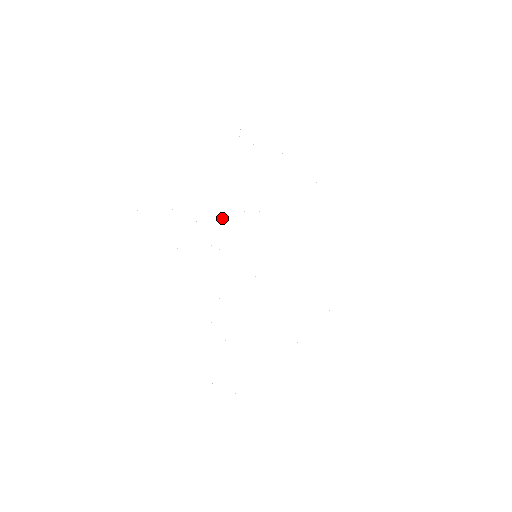
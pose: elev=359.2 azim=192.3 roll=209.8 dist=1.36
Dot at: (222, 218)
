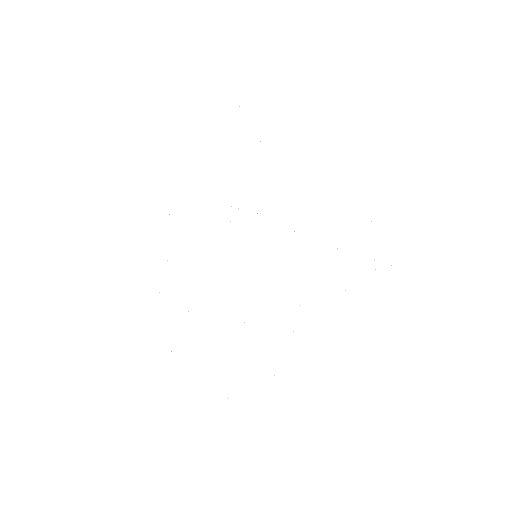
Dot at: occluded
